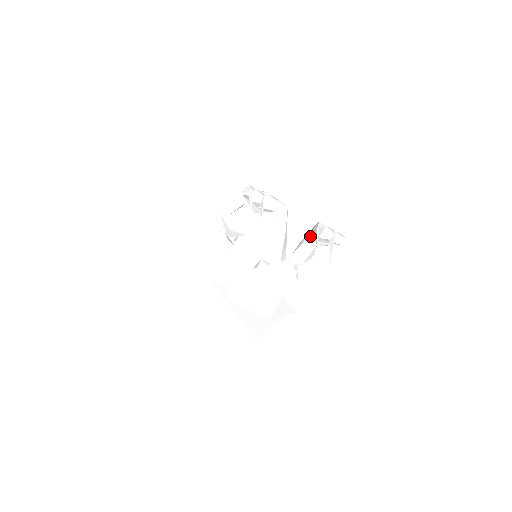
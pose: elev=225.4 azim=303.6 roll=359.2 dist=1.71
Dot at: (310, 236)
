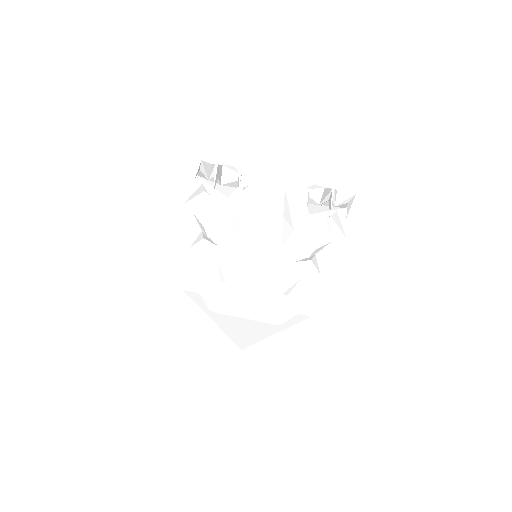
Dot at: (308, 207)
